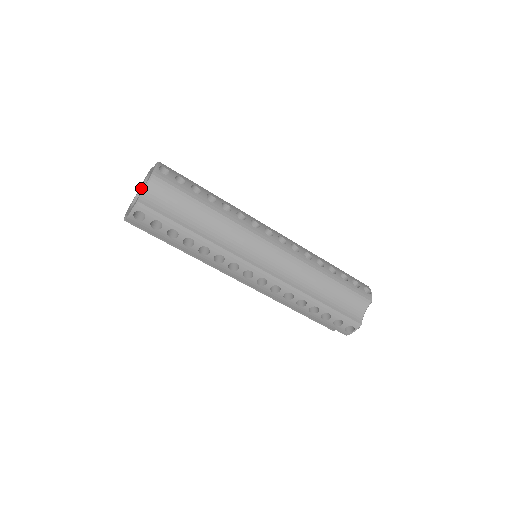
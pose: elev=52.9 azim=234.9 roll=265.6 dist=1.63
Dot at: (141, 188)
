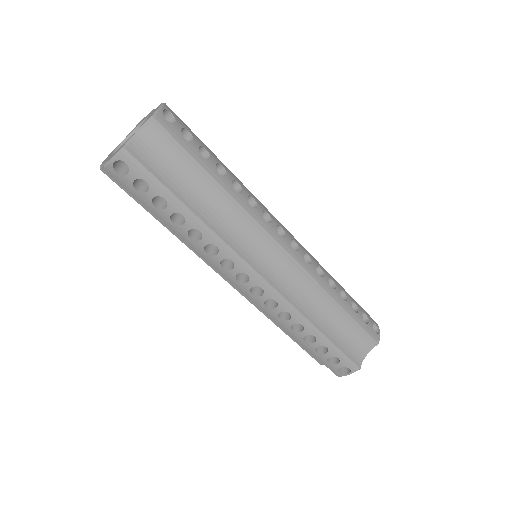
Dot at: (132, 132)
